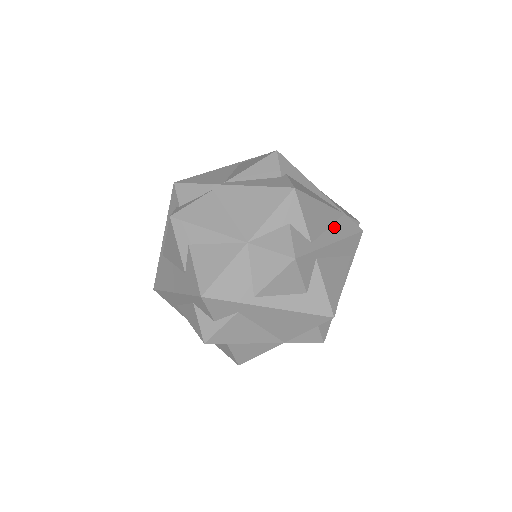
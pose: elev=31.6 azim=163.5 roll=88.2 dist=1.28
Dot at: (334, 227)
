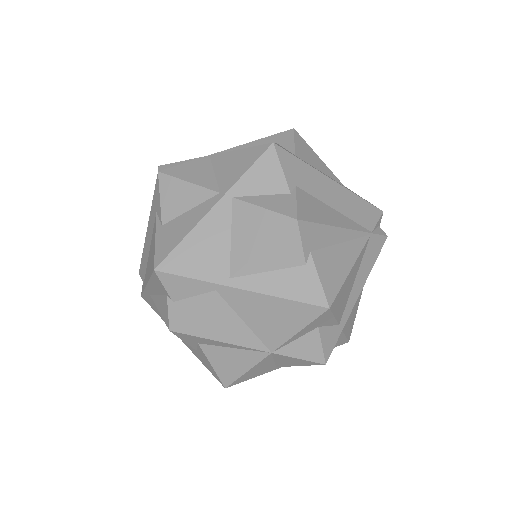
Dot at: (360, 271)
